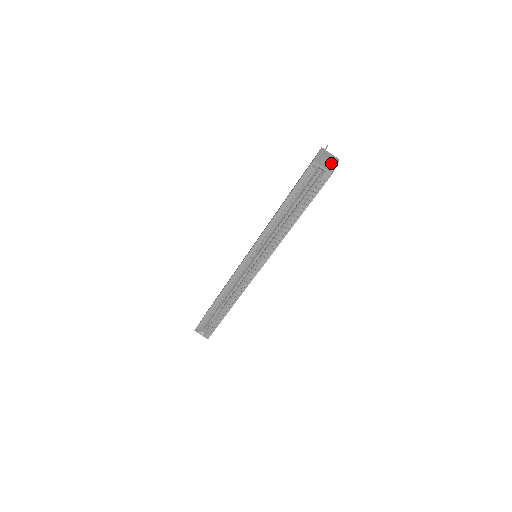
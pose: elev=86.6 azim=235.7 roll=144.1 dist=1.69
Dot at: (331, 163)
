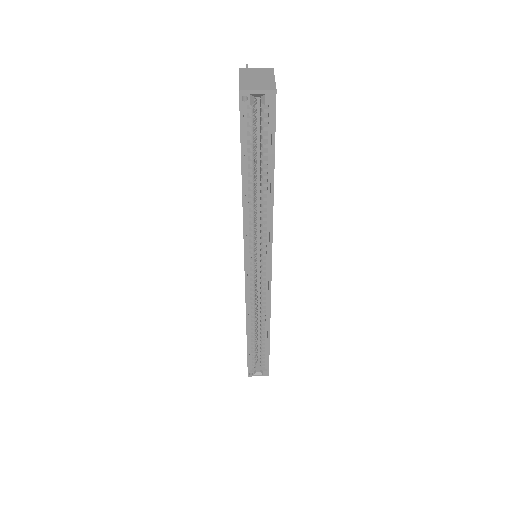
Dot at: (265, 79)
